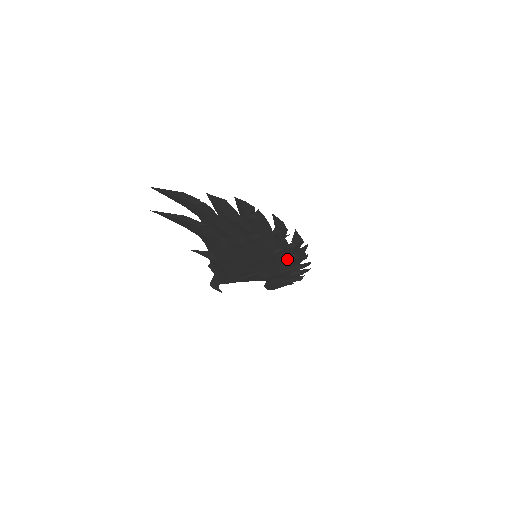
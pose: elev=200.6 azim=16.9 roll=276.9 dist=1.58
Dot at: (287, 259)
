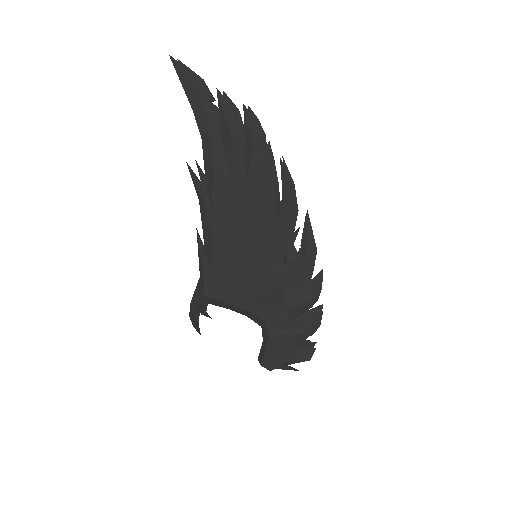
Dot at: (292, 261)
